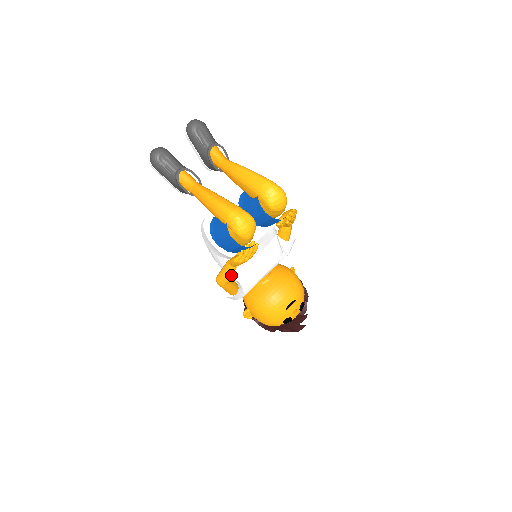
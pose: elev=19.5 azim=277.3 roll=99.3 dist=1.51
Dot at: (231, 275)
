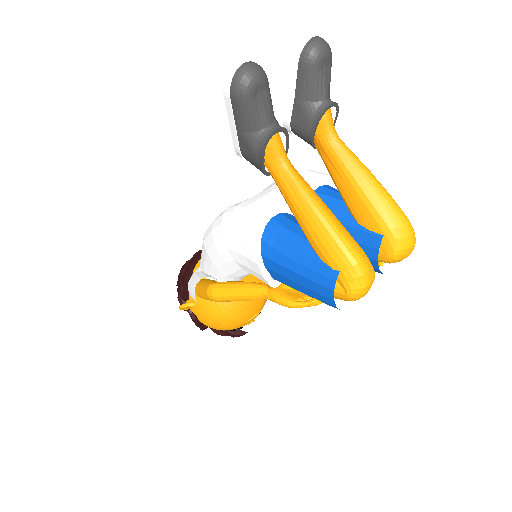
Dot at: (246, 299)
